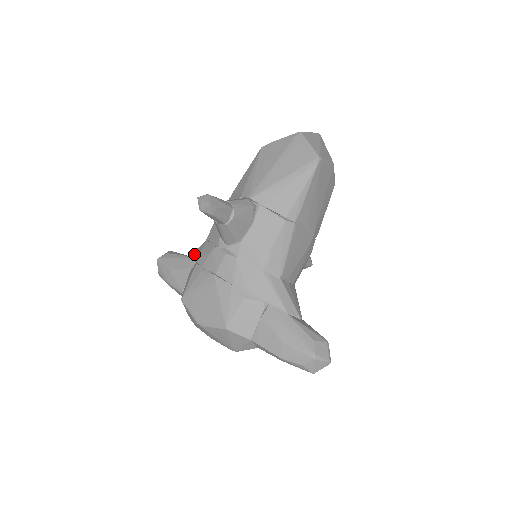
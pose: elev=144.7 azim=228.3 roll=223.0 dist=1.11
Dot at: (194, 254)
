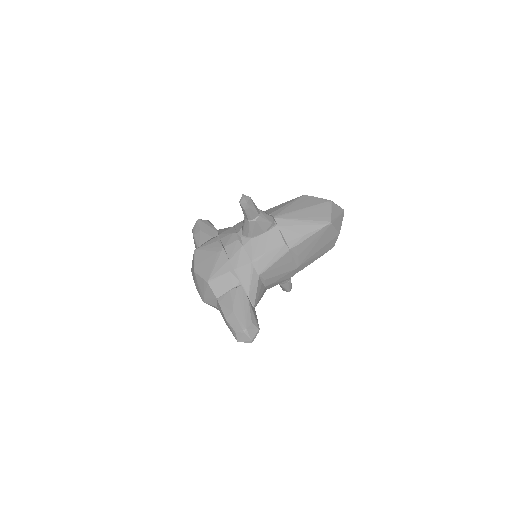
Dot at: (221, 230)
